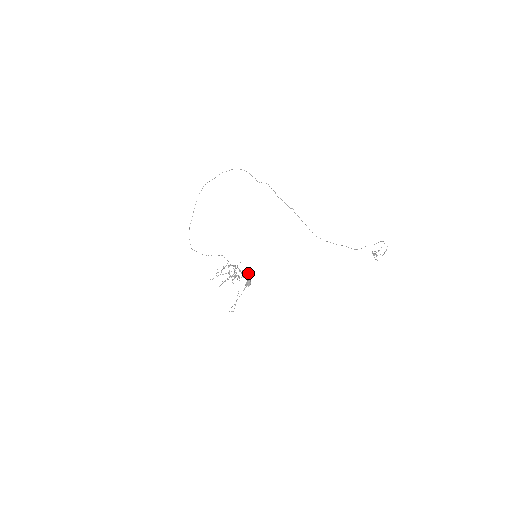
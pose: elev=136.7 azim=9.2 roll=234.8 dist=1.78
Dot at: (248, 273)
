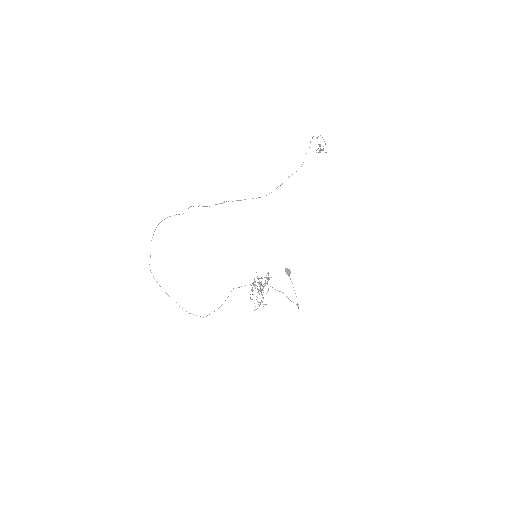
Dot at: occluded
